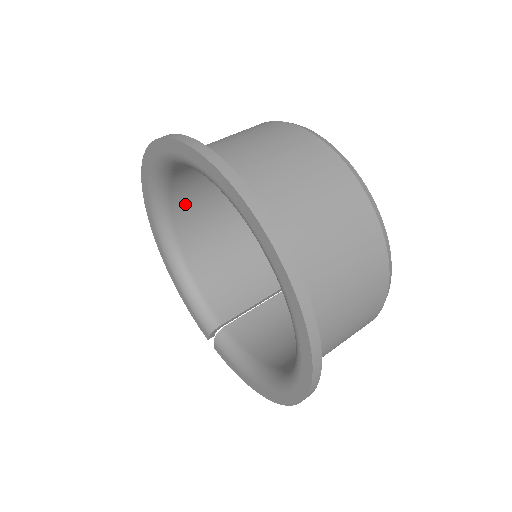
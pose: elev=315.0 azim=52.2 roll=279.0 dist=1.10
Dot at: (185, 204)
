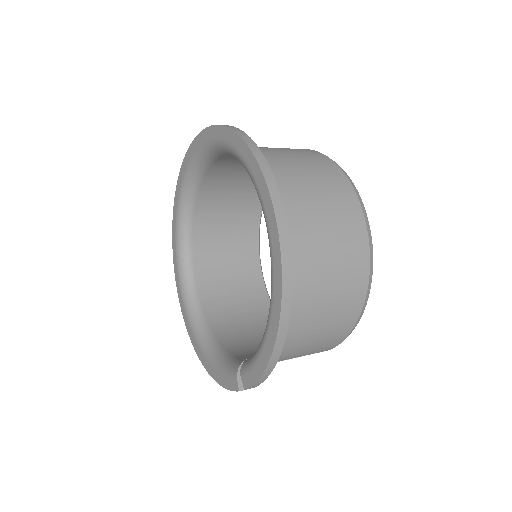
Dot at: (212, 293)
